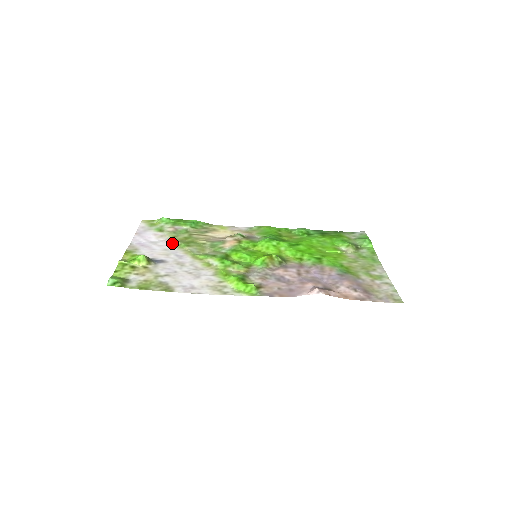
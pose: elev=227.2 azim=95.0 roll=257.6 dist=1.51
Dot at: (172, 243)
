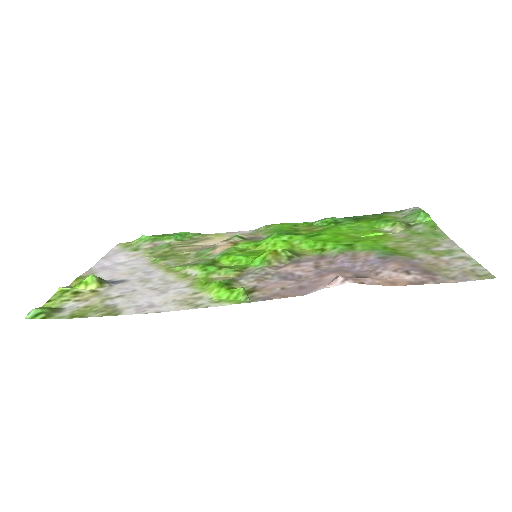
Dot at: (145, 260)
